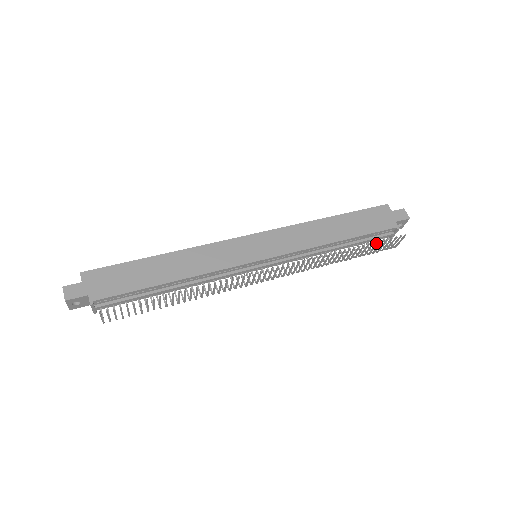
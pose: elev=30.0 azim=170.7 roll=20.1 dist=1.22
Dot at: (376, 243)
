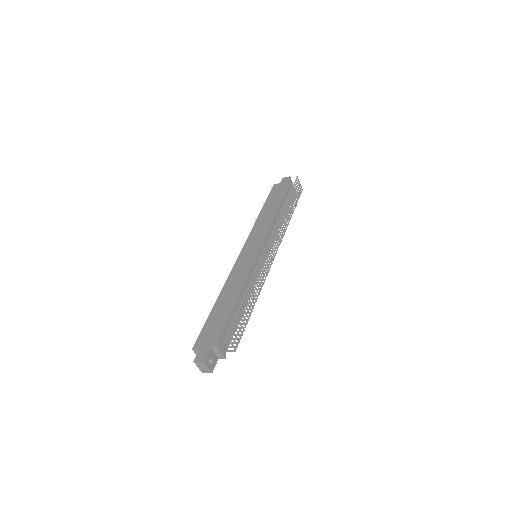
Dot at: (292, 191)
